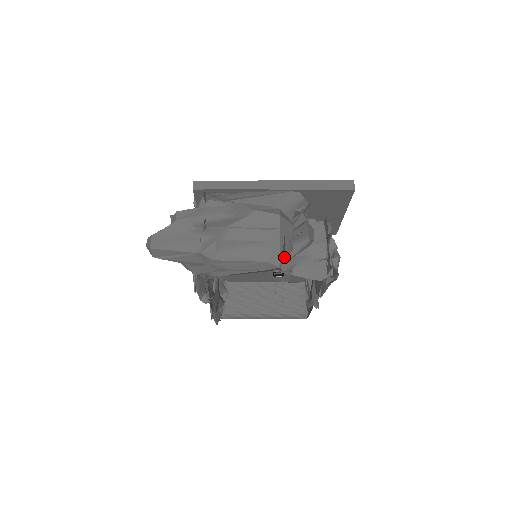
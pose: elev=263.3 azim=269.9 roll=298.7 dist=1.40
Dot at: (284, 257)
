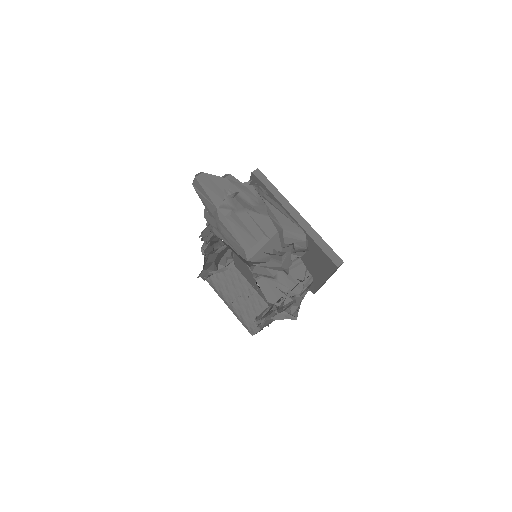
Dot at: (257, 259)
